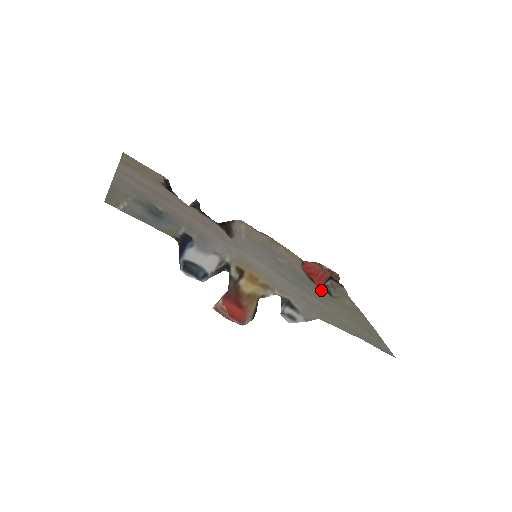
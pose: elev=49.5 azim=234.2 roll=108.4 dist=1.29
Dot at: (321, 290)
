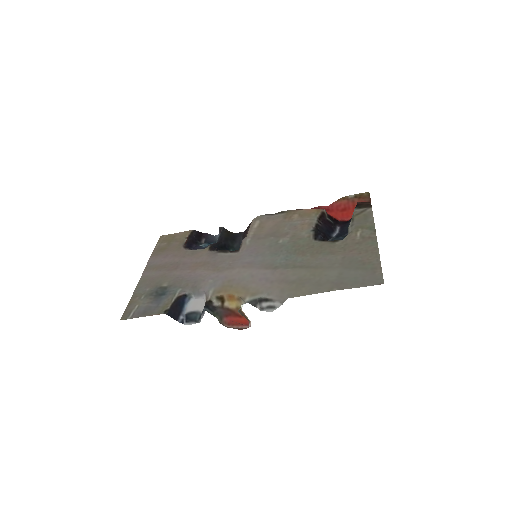
Dot at: (319, 247)
